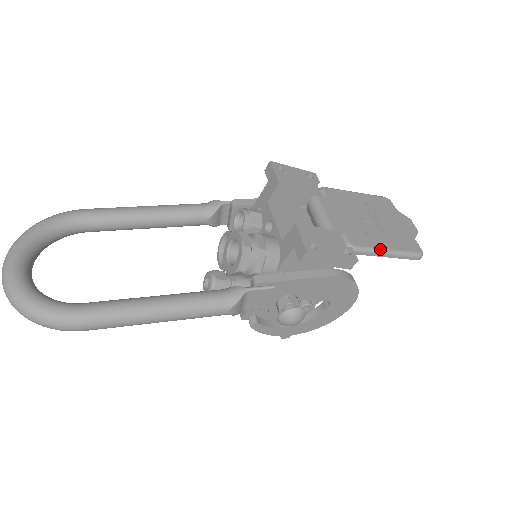
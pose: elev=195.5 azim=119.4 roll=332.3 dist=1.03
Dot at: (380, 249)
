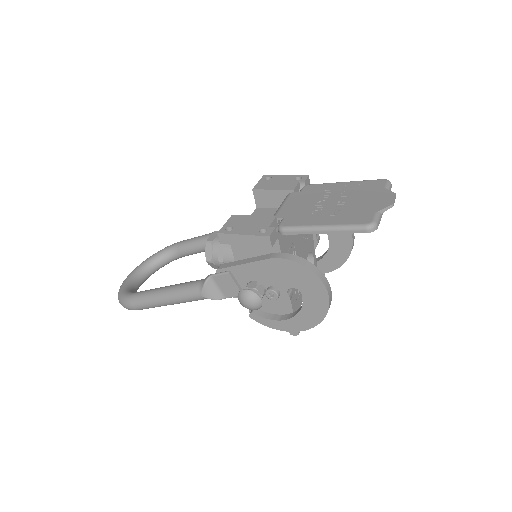
Dot at: (312, 226)
